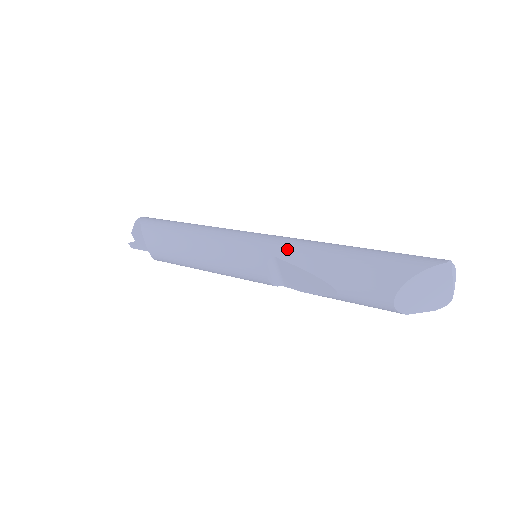
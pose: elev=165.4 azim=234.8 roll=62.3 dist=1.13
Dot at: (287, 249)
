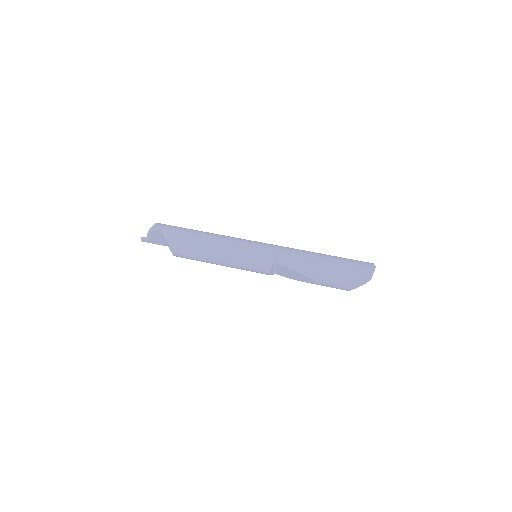
Dot at: (284, 258)
